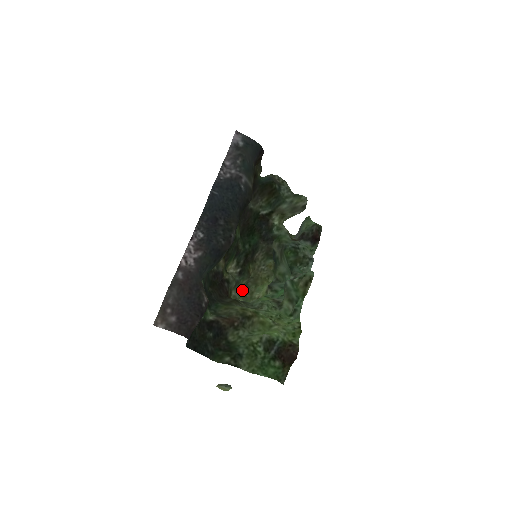
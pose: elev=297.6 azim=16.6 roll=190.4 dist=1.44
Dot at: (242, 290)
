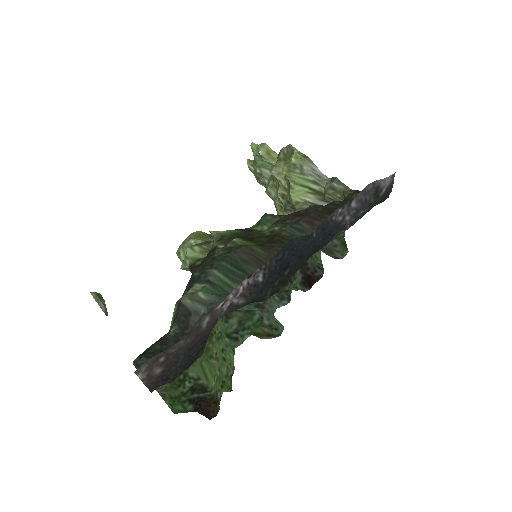
Dot at: (201, 235)
